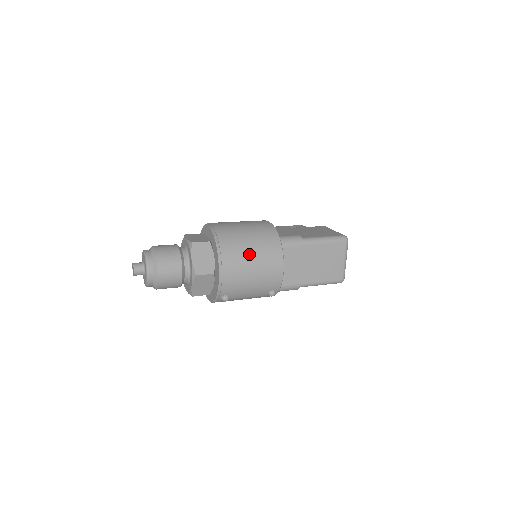
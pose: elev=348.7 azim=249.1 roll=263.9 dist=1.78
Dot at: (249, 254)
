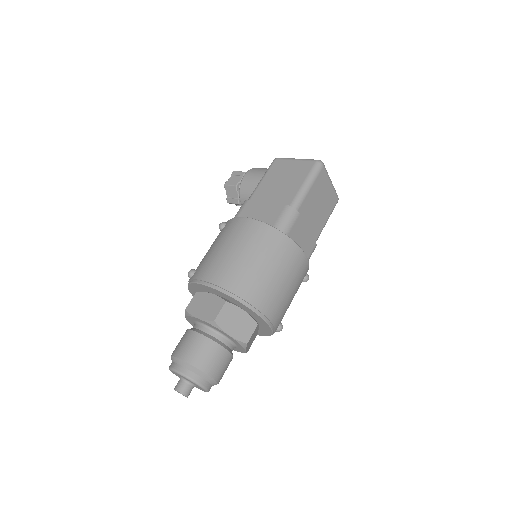
Dot at: (273, 277)
